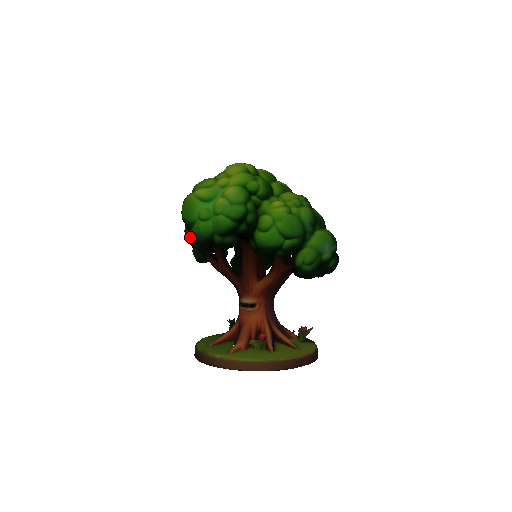
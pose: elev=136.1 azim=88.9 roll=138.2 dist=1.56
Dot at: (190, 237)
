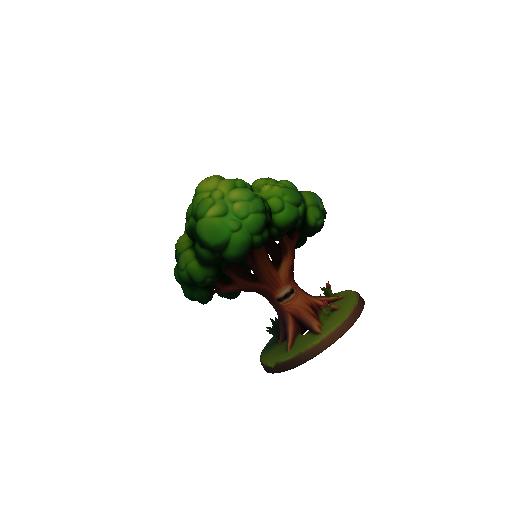
Dot at: (200, 276)
